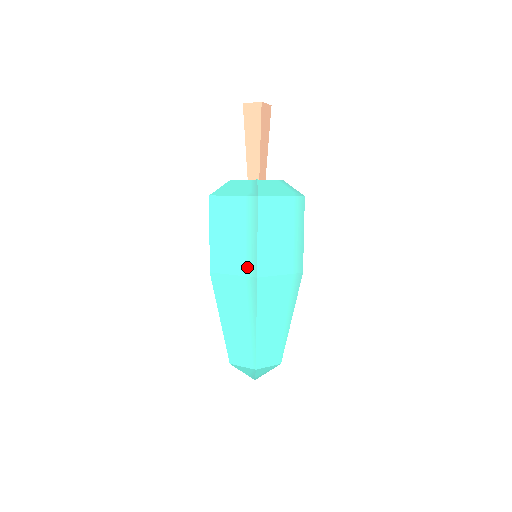
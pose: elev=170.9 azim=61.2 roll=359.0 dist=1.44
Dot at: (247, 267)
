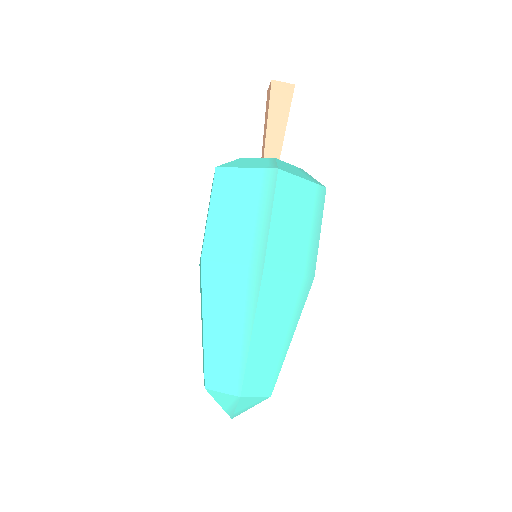
Dot at: occluded
